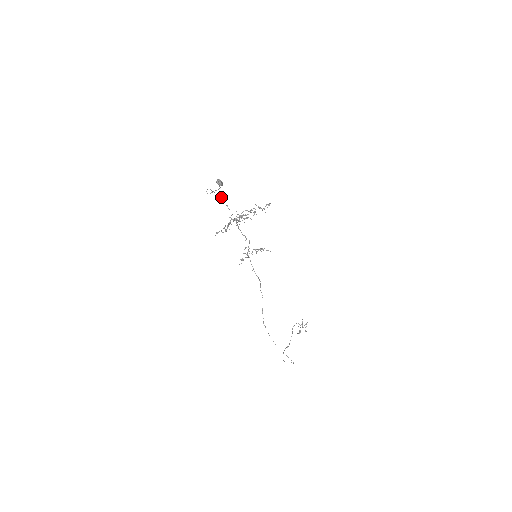
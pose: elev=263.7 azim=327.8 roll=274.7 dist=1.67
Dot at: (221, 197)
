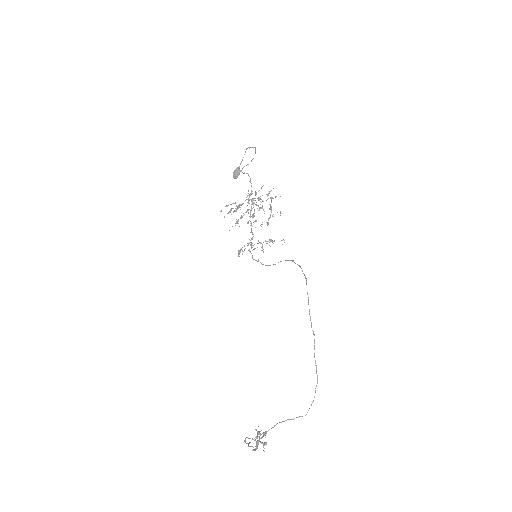
Dot at: (246, 173)
